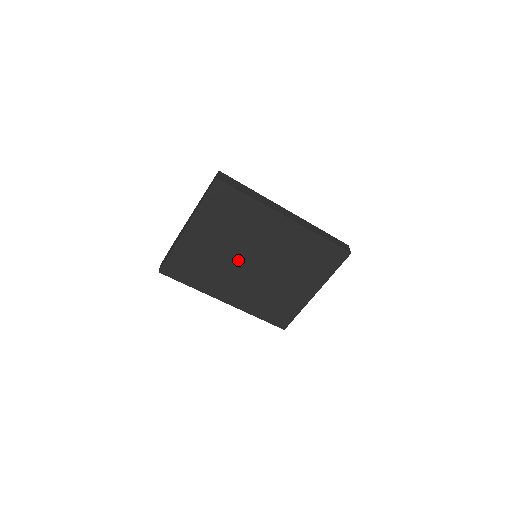
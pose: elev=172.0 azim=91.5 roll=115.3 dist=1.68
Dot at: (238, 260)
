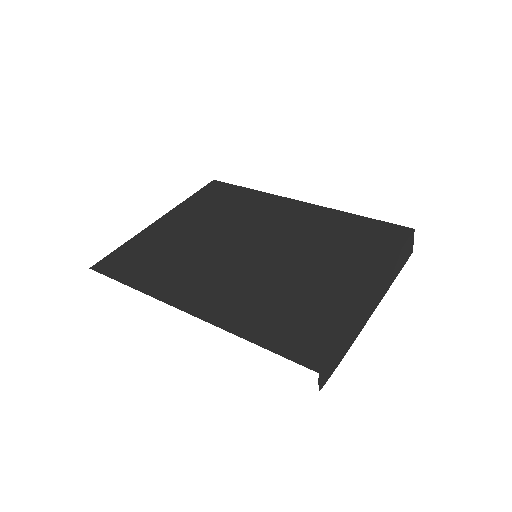
Dot at: (225, 247)
